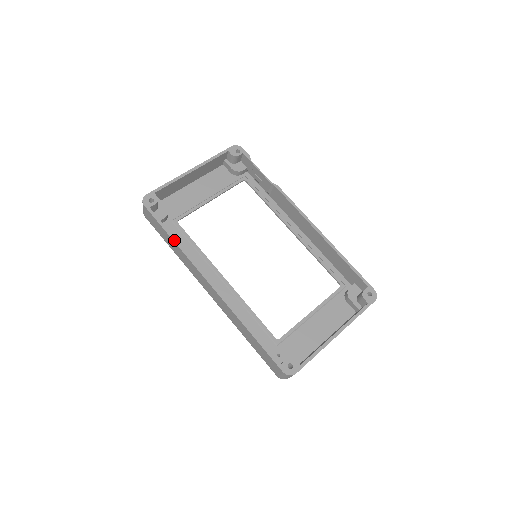
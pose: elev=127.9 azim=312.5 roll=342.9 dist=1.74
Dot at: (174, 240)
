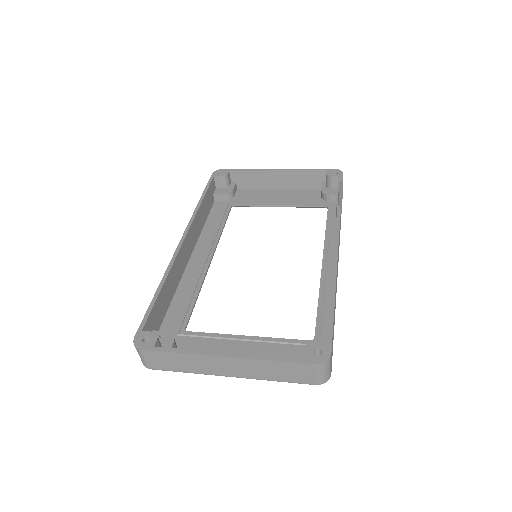
Dot at: (200, 201)
